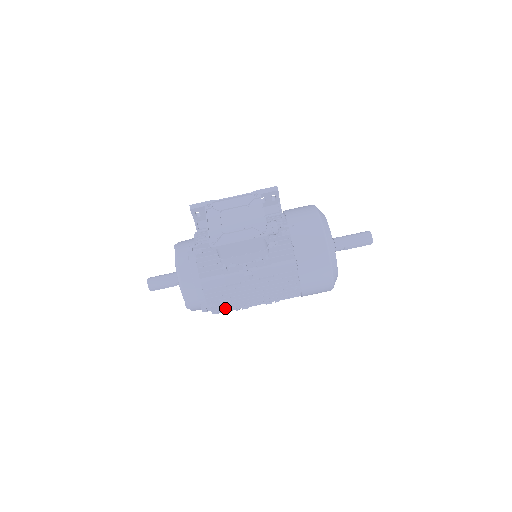
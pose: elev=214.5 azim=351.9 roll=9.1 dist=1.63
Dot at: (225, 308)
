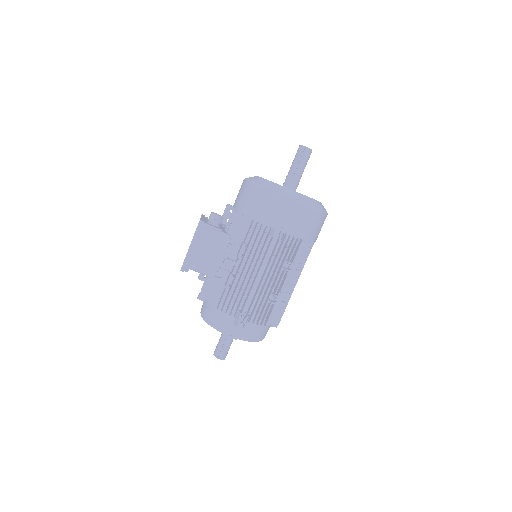
Dot at: (254, 309)
